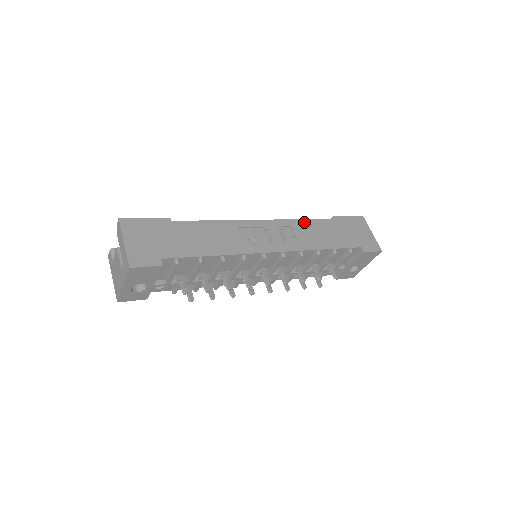
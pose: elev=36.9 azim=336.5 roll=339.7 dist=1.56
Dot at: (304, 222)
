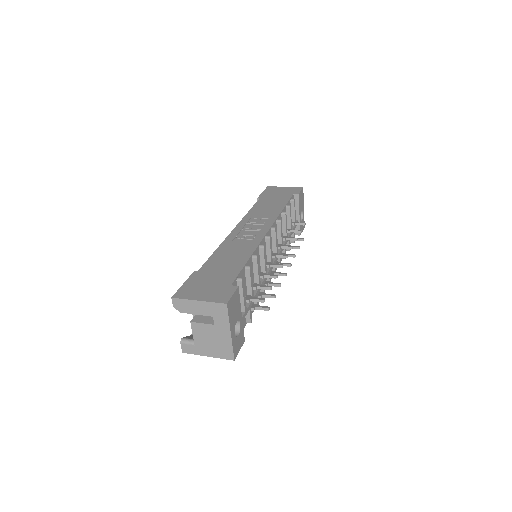
Dot at: (252, 211)
